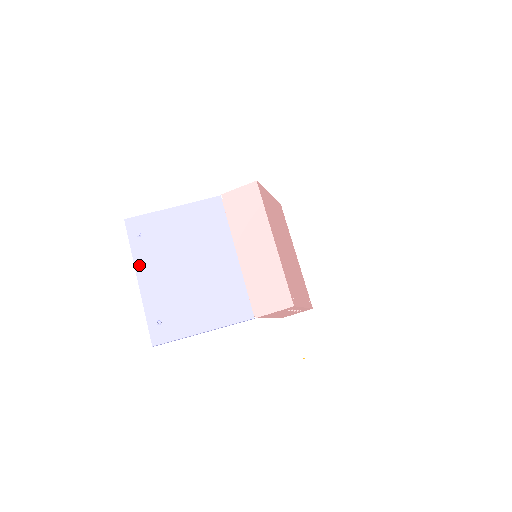
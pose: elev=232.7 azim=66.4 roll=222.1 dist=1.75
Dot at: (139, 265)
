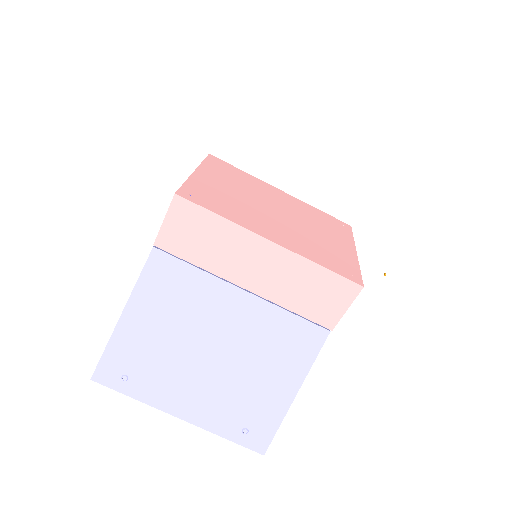
Dot at: (162, 404)
